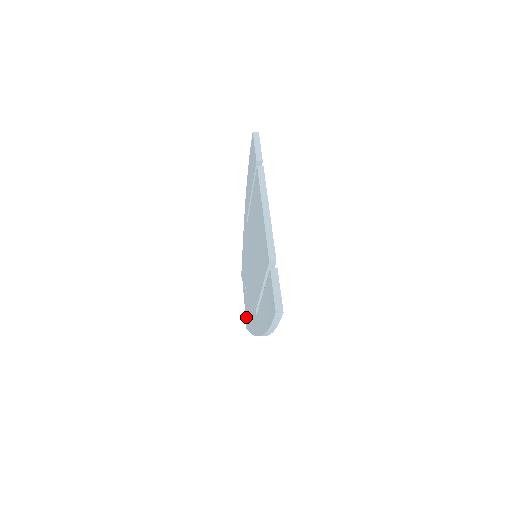
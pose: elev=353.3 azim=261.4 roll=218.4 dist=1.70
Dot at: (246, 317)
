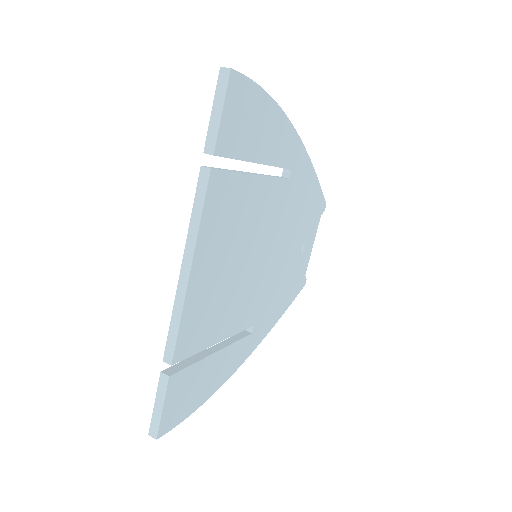
Dot at: occluded
